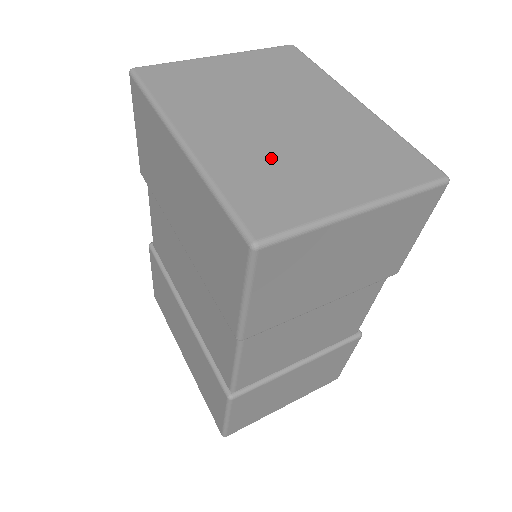
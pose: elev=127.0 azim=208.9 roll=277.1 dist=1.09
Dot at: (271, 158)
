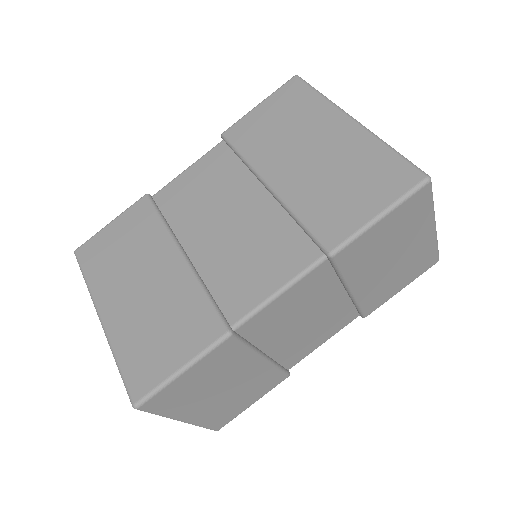
Dot at: occluded
